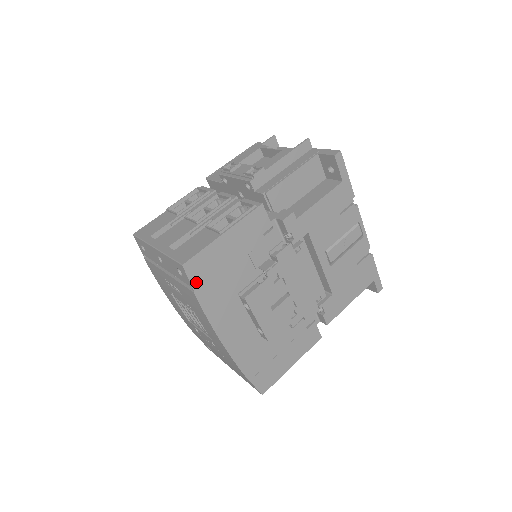
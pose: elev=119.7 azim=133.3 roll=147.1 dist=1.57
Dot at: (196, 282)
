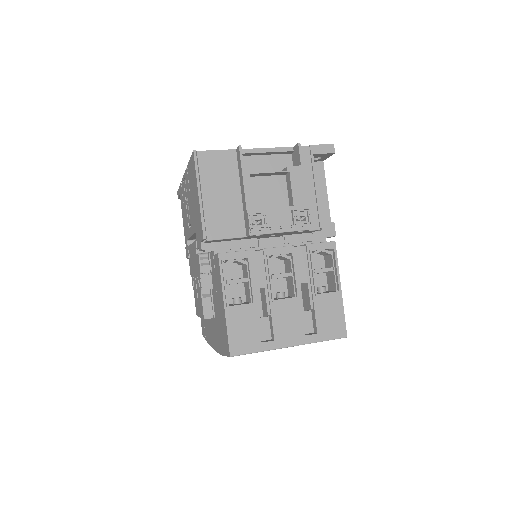
Dot at: occluded
